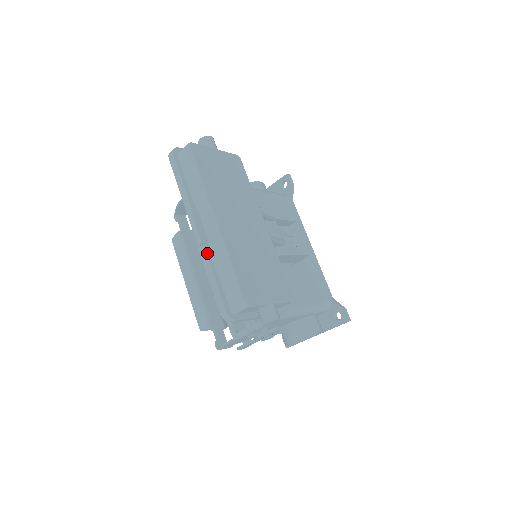
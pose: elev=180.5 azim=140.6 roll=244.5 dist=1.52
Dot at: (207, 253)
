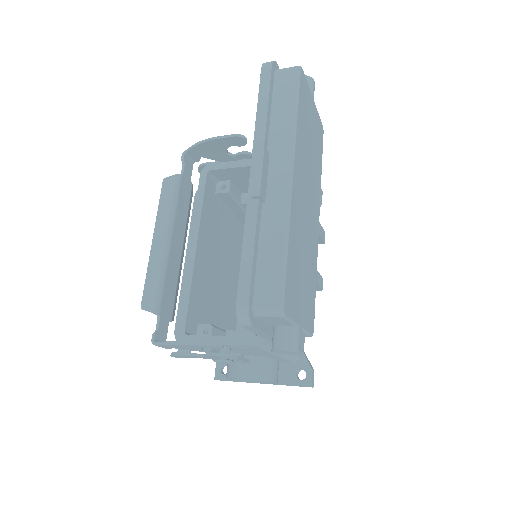
Dot at: (258, 213)
